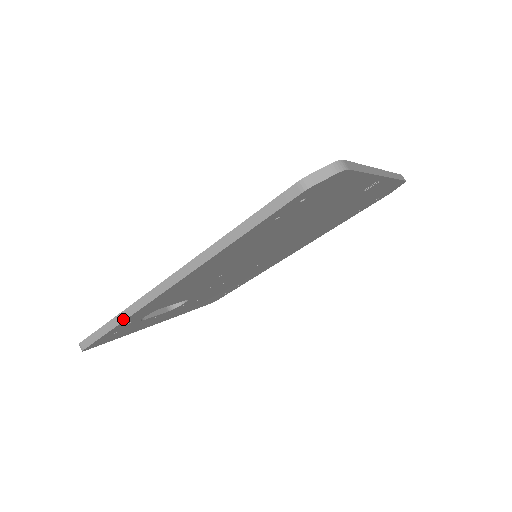
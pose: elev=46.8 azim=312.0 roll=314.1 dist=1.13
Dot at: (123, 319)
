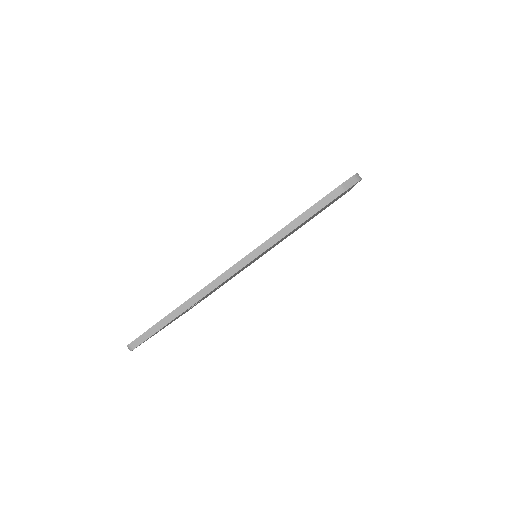
Dot at: (180, 313)
